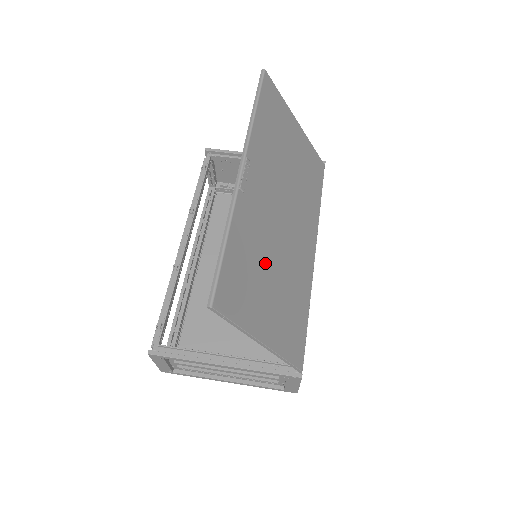
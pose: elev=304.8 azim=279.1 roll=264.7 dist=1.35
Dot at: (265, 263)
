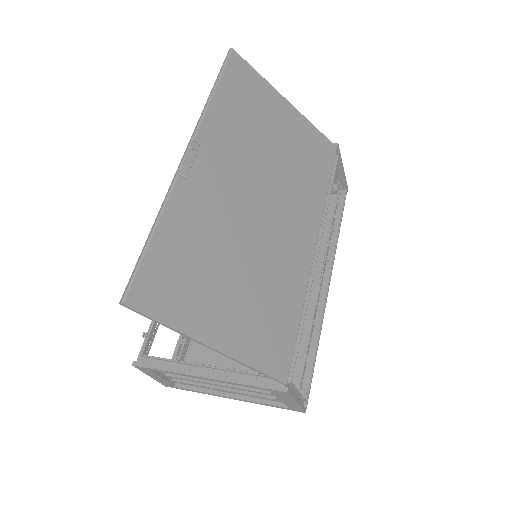
Dot at: (222, 256)
